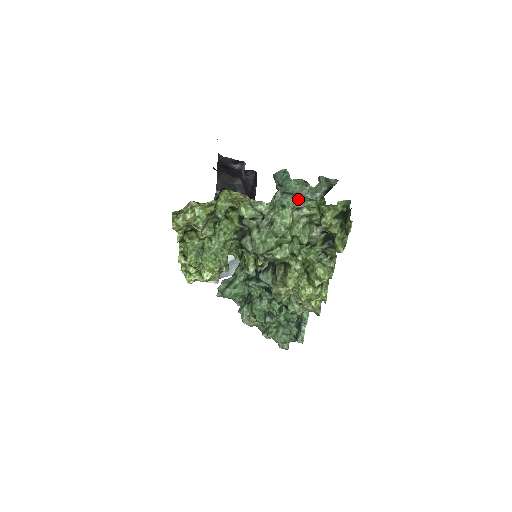
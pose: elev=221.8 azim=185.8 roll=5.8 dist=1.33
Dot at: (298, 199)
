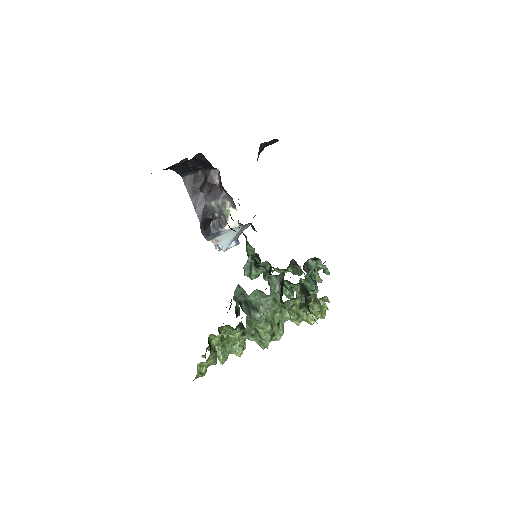
Dot at: (264, 312)
